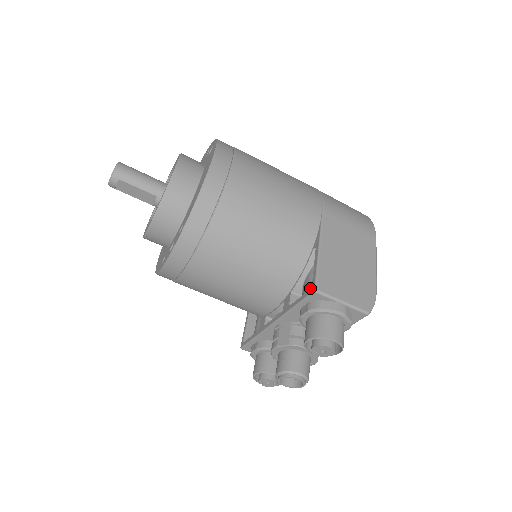
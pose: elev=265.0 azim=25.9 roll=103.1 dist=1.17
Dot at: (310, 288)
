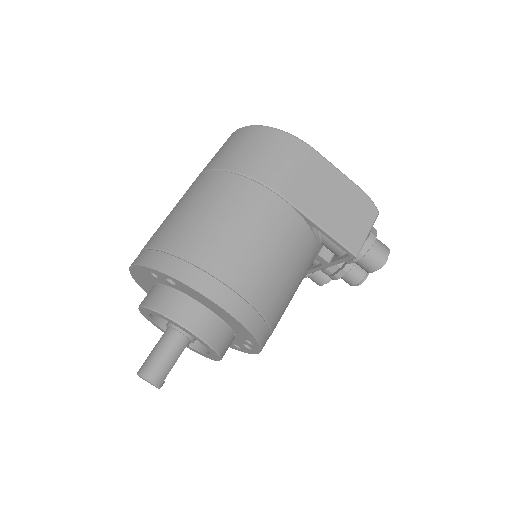
Dot at: (338, 249)
